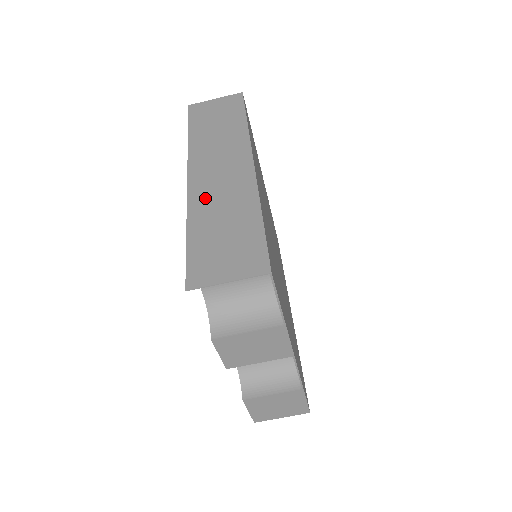
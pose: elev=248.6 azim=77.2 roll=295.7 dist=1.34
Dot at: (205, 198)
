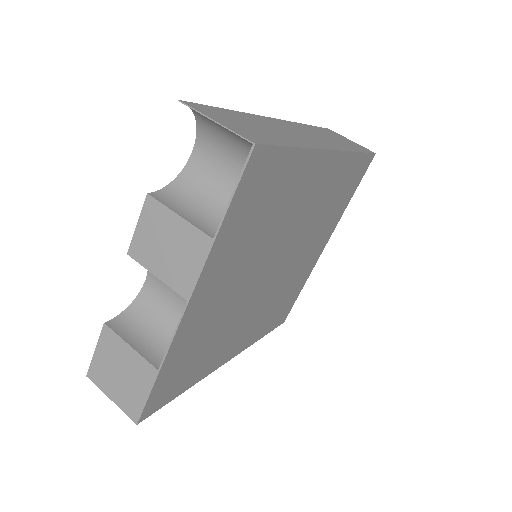
Dot at: (271, 123)
